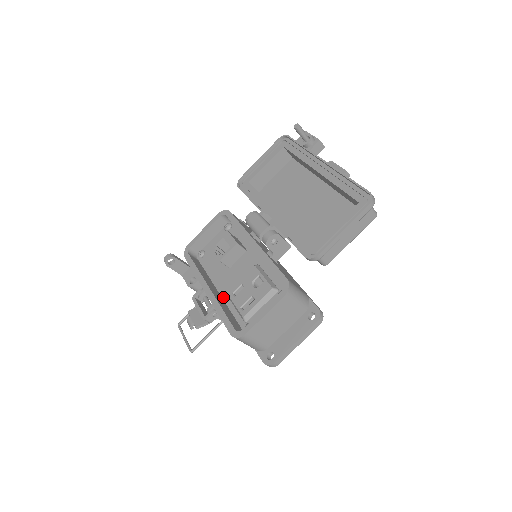
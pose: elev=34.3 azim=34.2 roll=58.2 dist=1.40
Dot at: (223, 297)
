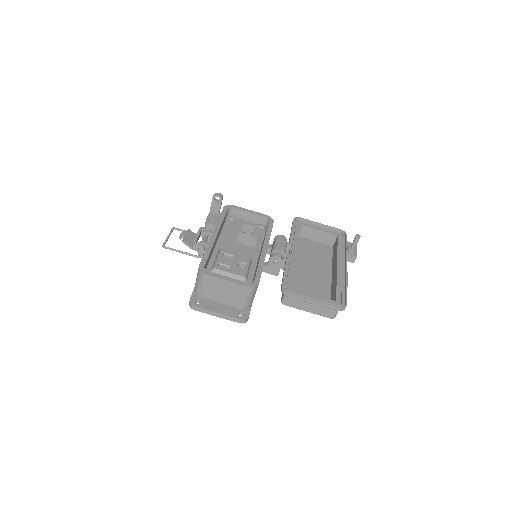
Dot at: (216, 248)
